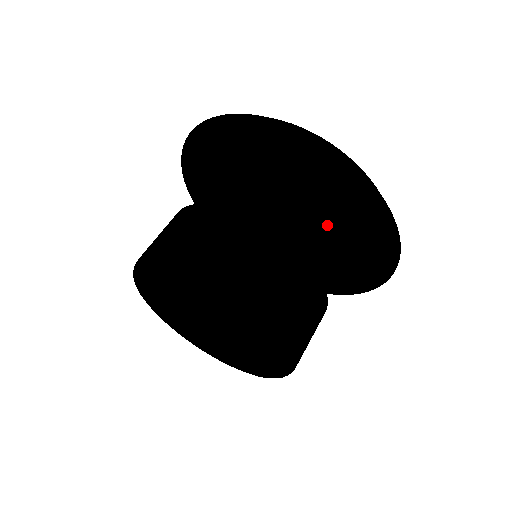
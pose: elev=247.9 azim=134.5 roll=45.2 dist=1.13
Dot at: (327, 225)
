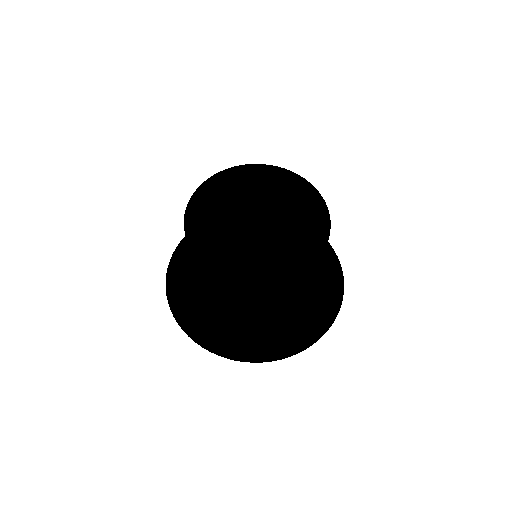
Dot at: occluded
